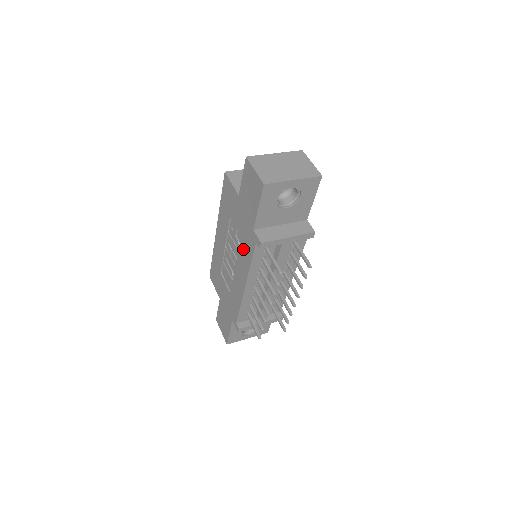
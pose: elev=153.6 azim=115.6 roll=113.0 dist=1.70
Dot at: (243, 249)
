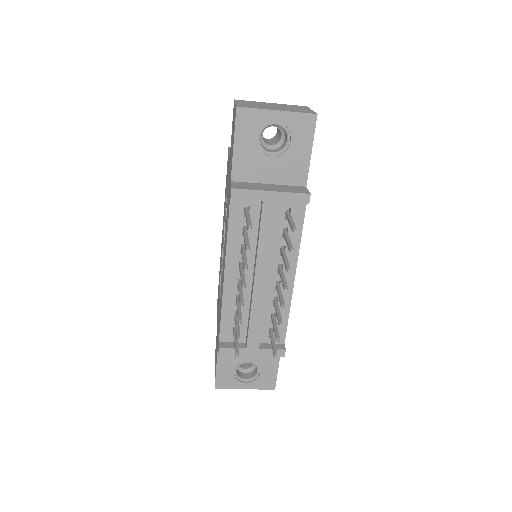
Dot at: (226, 221)
